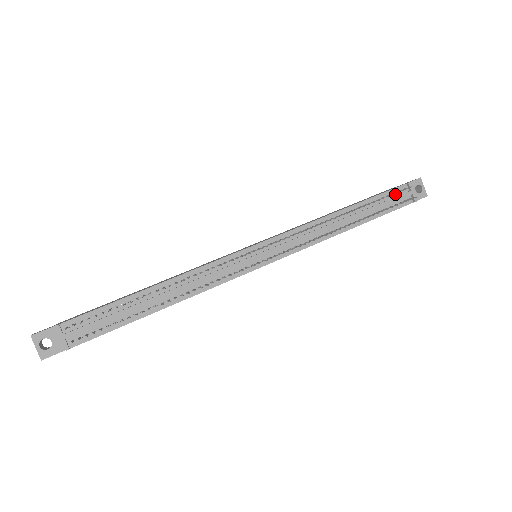
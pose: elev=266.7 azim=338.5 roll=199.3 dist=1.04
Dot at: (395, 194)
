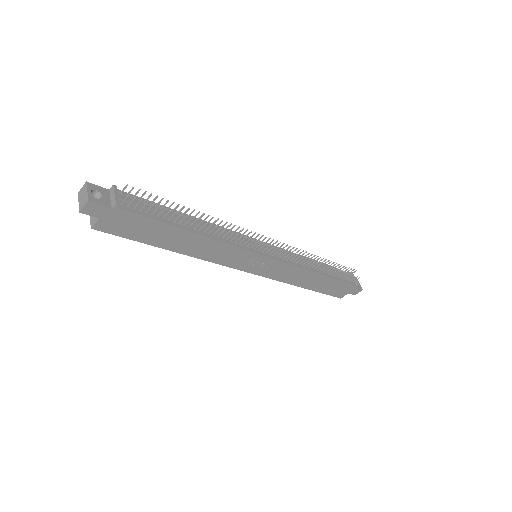
Dot at: occluded
